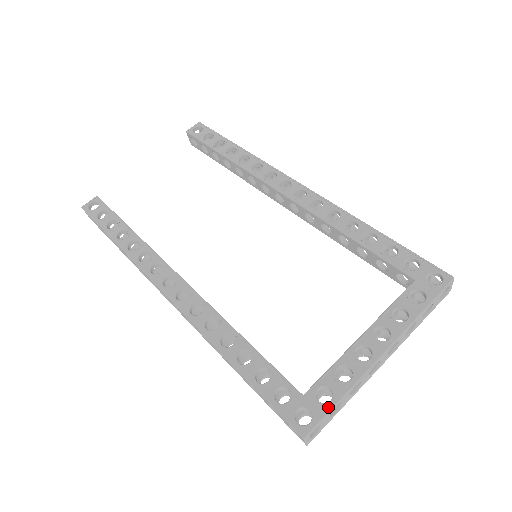
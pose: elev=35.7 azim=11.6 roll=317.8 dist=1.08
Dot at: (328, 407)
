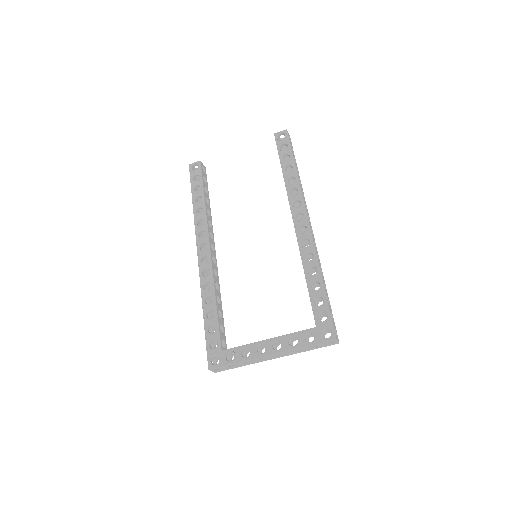
Dot at: (227, 363)
